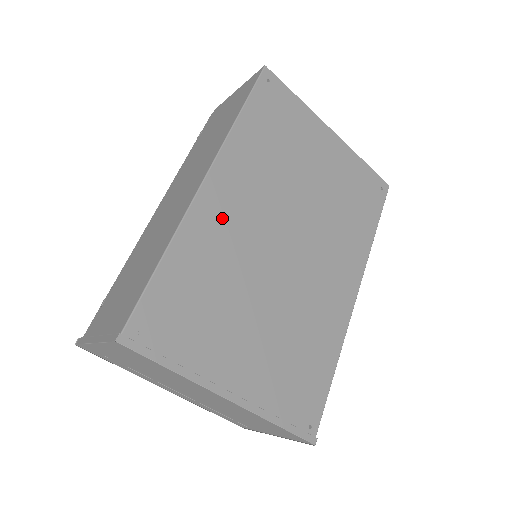
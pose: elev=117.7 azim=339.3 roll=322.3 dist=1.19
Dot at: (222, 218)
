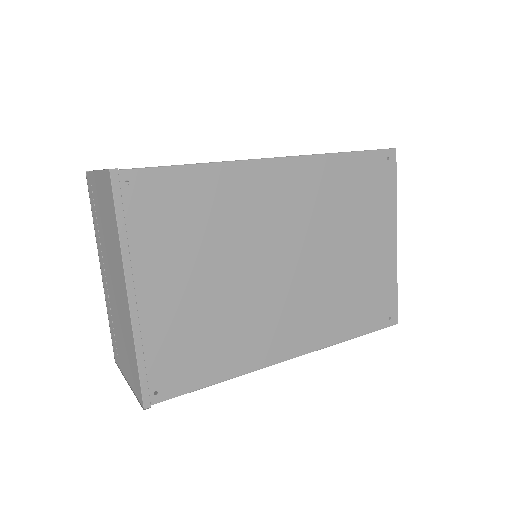
Dot at: (261, 192)
